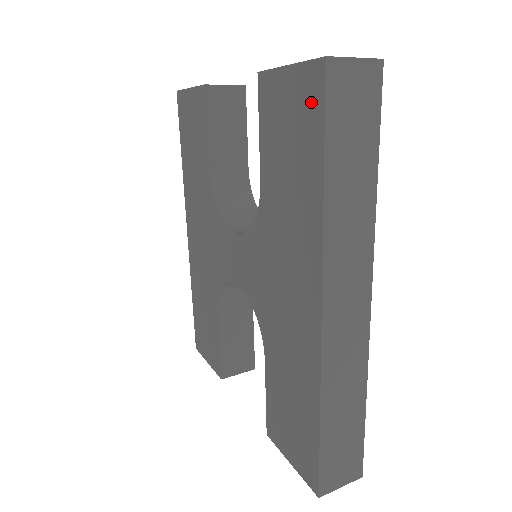
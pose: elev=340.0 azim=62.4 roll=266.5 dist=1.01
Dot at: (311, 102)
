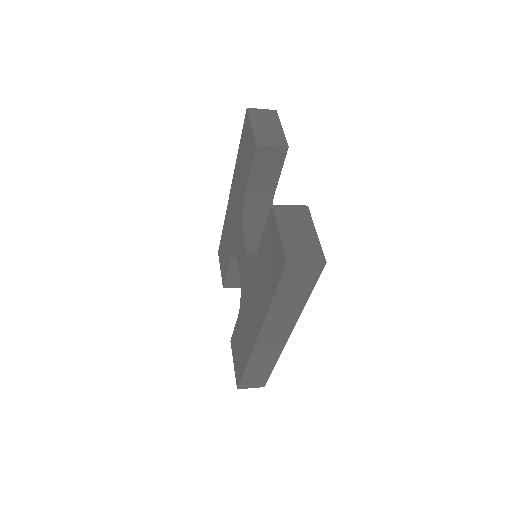
Dot at: (278, 266)
